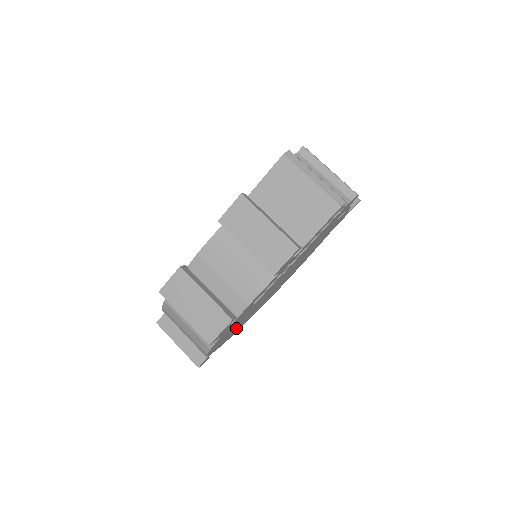
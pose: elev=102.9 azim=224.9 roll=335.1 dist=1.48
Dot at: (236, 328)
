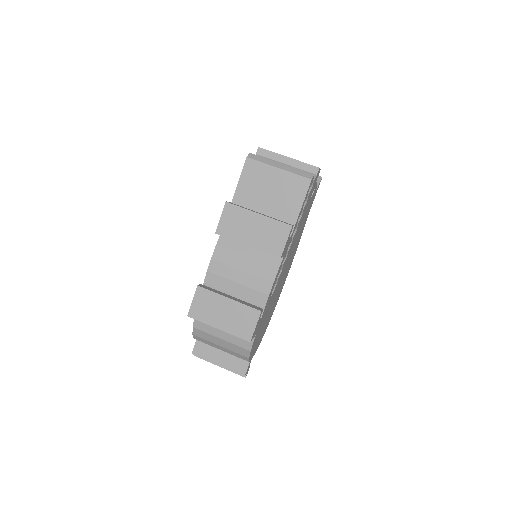
Dot at: (263, 328)
